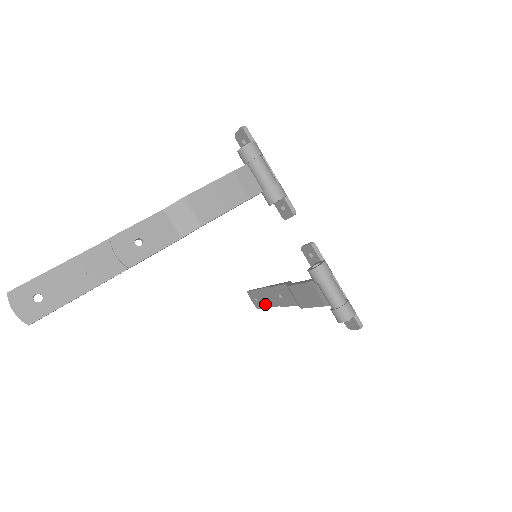
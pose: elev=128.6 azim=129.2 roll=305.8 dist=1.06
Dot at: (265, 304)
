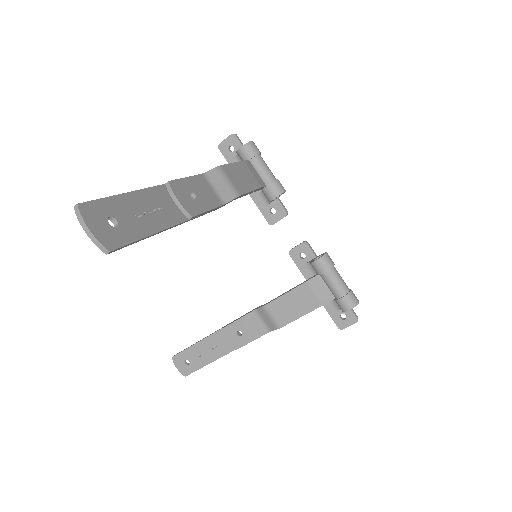
Dot at: (203, 361)
